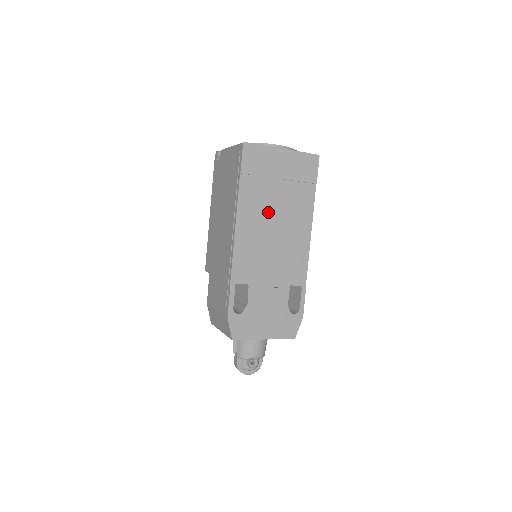
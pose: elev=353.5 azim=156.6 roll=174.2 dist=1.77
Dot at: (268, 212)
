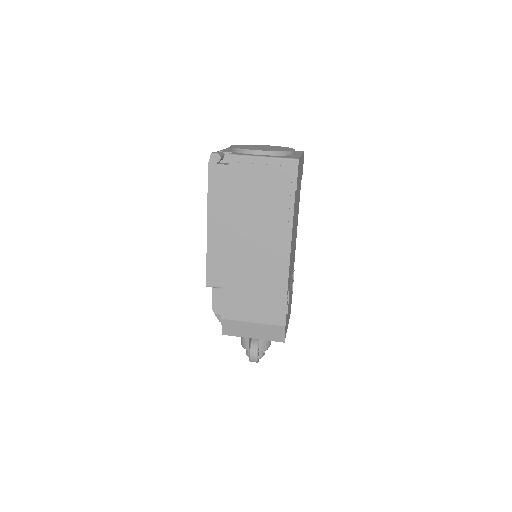
Dot at: (295, 219)
